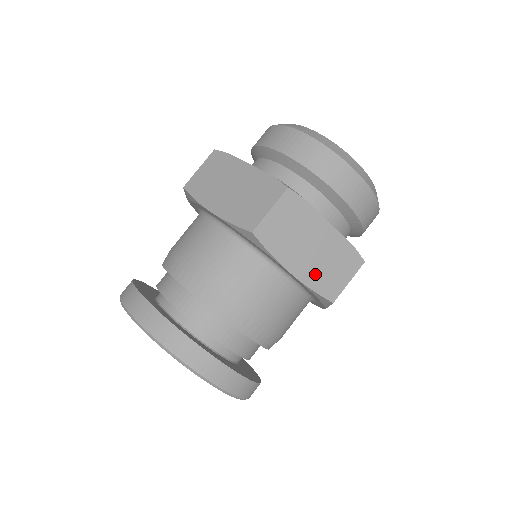
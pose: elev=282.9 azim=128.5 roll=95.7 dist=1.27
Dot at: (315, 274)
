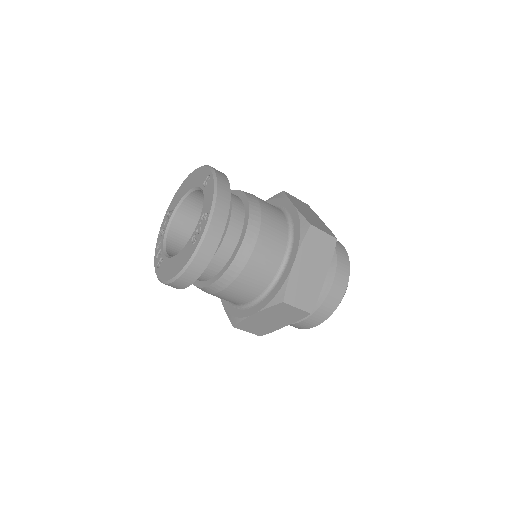
Dot at: (297, 279)
